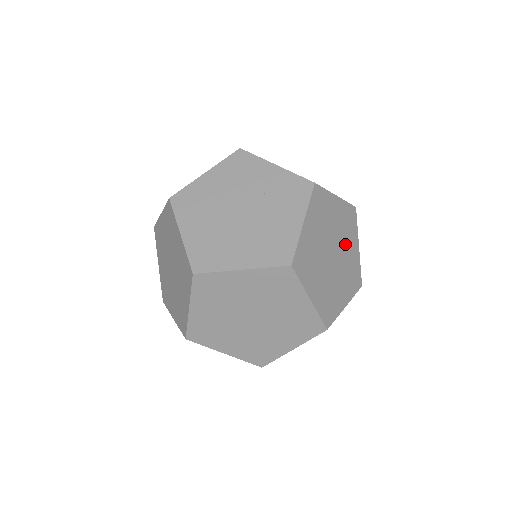
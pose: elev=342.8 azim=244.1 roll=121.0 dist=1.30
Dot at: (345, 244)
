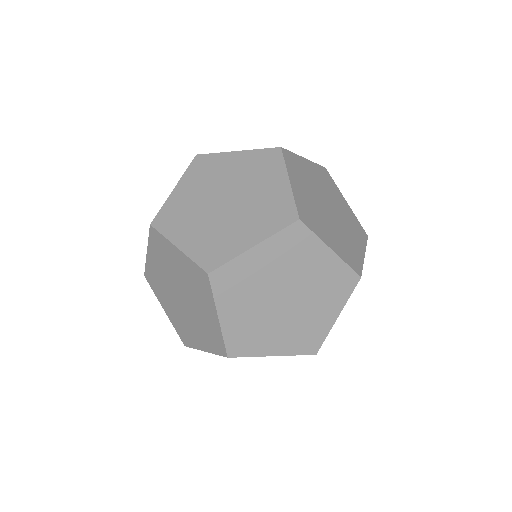
Dot at: occluded
